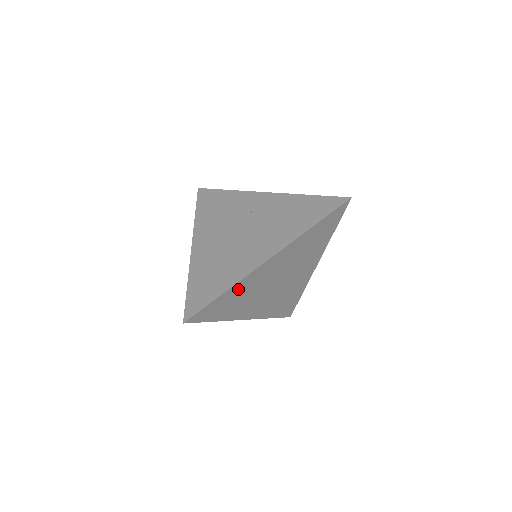
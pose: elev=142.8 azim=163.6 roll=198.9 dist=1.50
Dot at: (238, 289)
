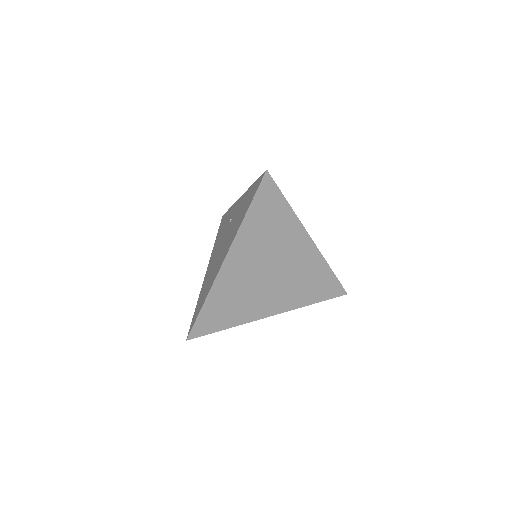
Dot at: (218, 296)
